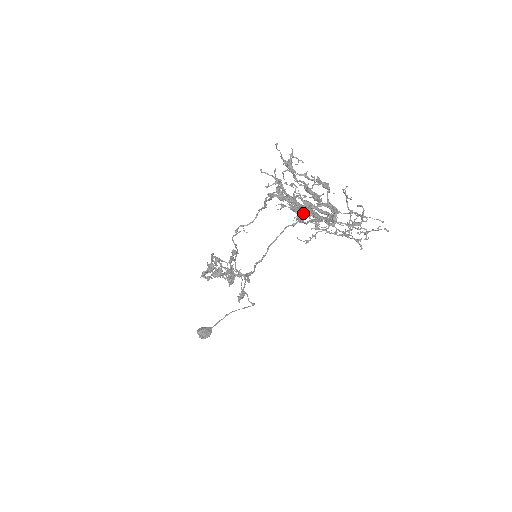
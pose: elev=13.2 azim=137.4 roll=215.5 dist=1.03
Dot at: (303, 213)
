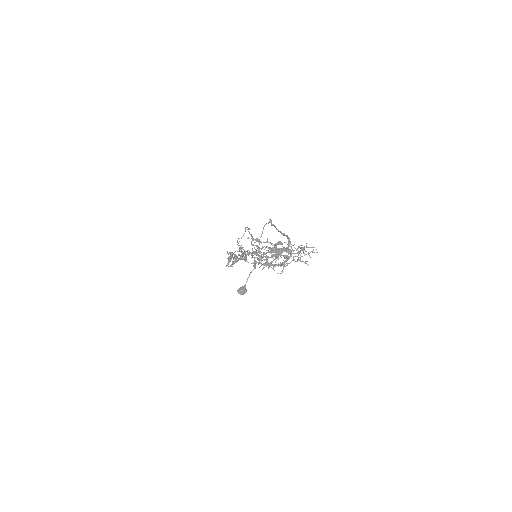
Dot at: occluded
